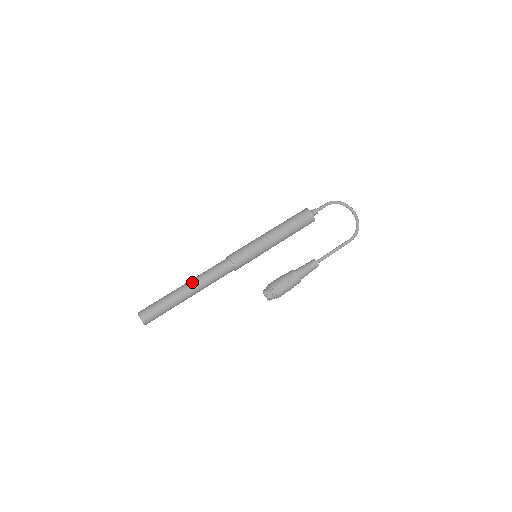
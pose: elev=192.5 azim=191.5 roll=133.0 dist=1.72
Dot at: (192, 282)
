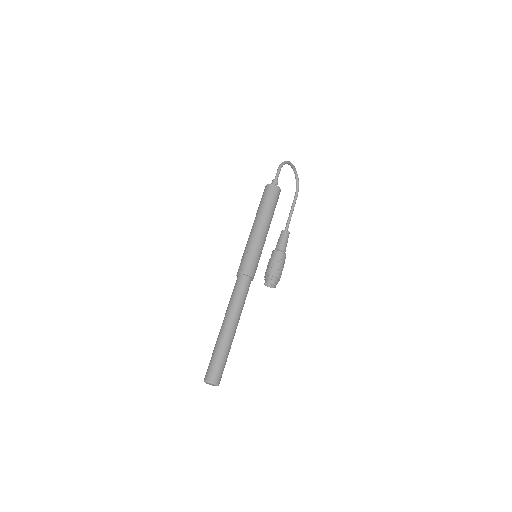
Dot at: (234, 320)
